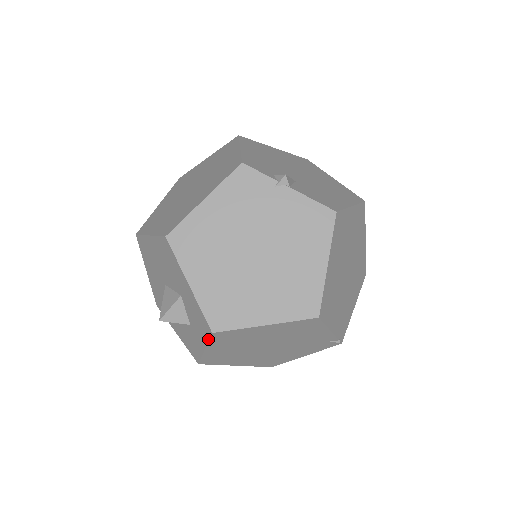
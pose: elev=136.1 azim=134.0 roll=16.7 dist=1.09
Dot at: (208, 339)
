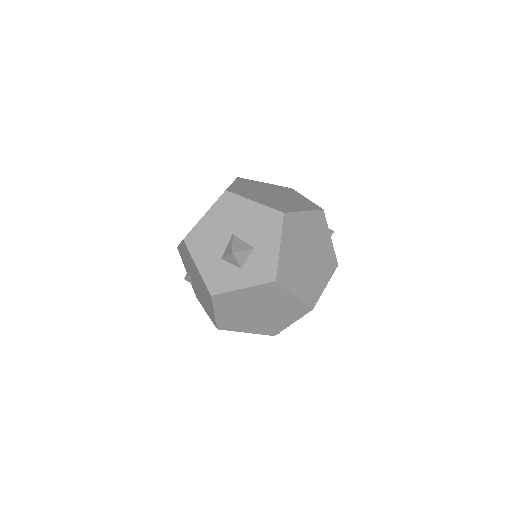
Dot at: (262, 283)
